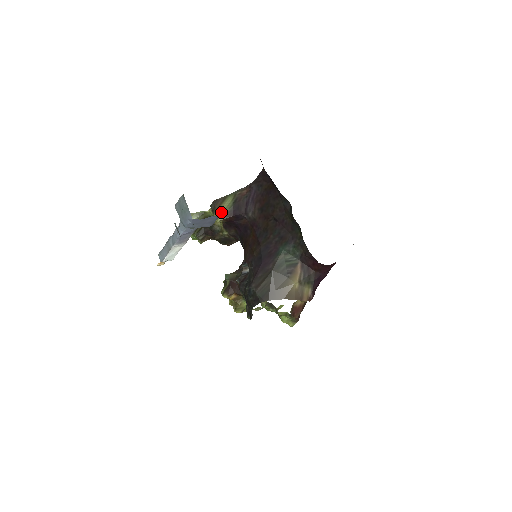
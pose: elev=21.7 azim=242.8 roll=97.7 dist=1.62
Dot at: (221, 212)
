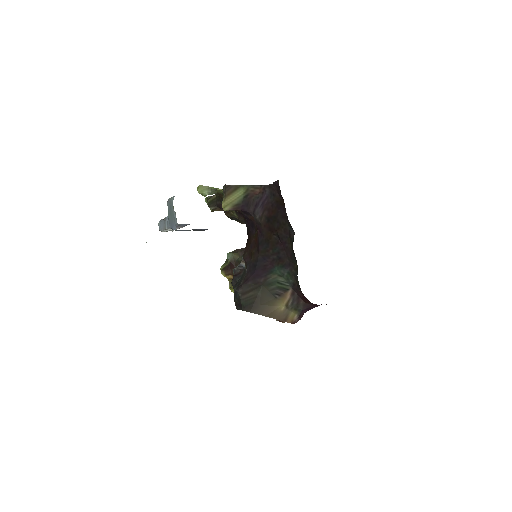
Dot at: (229, 201)
